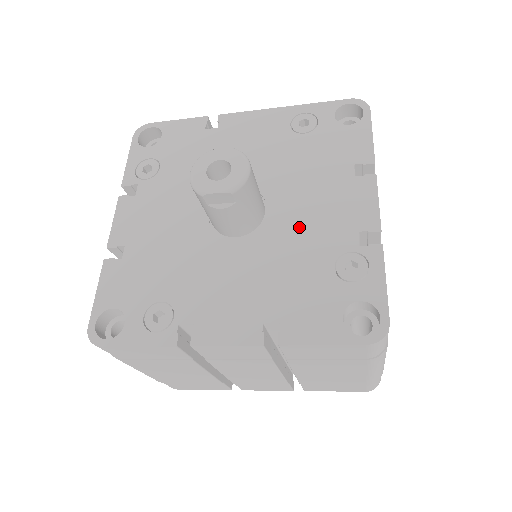
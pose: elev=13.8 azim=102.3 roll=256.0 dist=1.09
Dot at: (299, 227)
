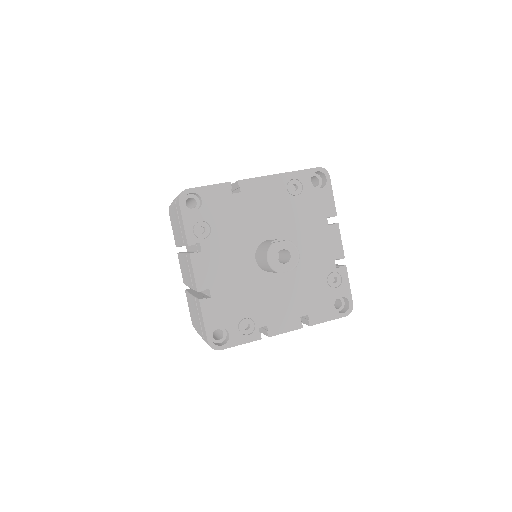
Dot at: (306, 261)
